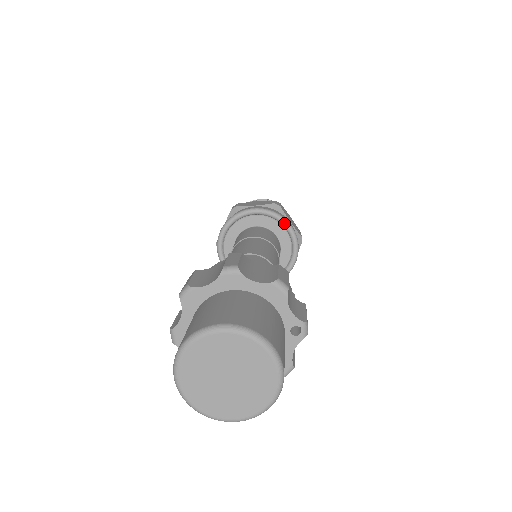
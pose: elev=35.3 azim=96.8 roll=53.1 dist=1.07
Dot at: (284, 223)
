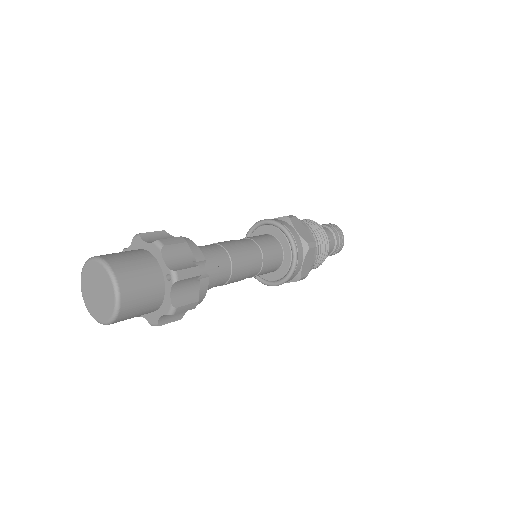
Dot at: (282, 230)
